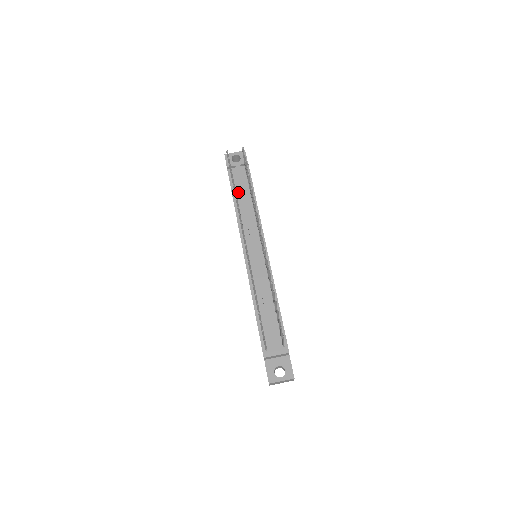
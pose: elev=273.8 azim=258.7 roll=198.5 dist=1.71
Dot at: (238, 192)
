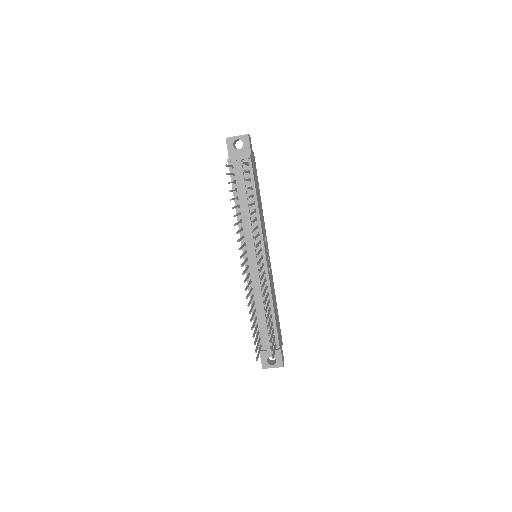
Dot at: (239, 191)
